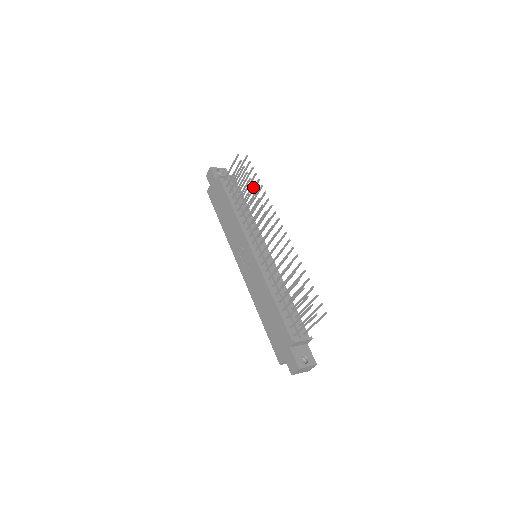
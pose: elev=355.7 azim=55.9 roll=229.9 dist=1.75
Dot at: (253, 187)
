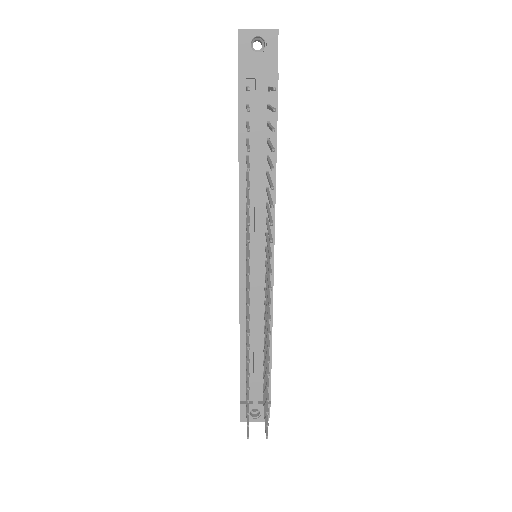
Dot at: (269, 164)
